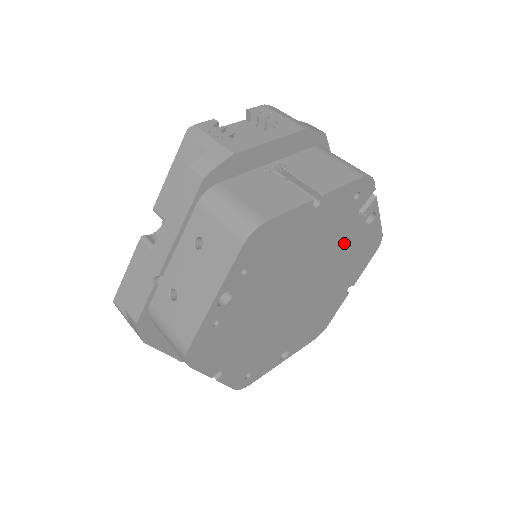
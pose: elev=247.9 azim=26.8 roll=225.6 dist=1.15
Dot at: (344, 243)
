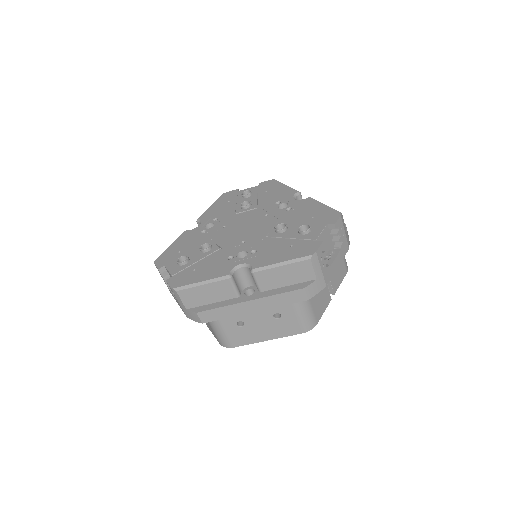
Dot at: occluded
